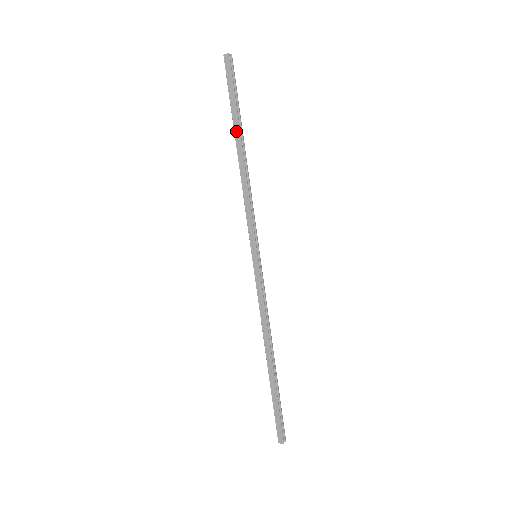
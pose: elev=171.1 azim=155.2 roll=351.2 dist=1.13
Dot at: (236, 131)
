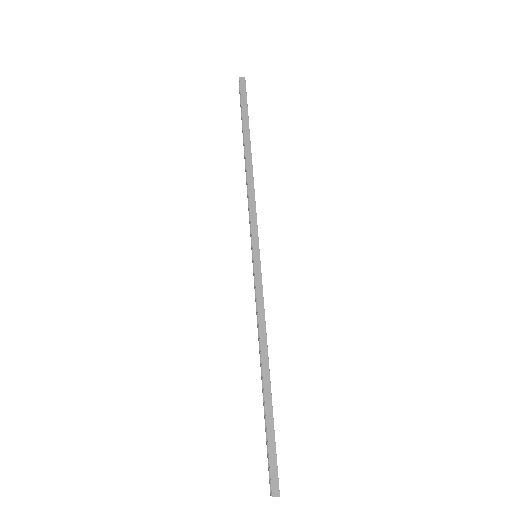
Dot at: (246, 137)
